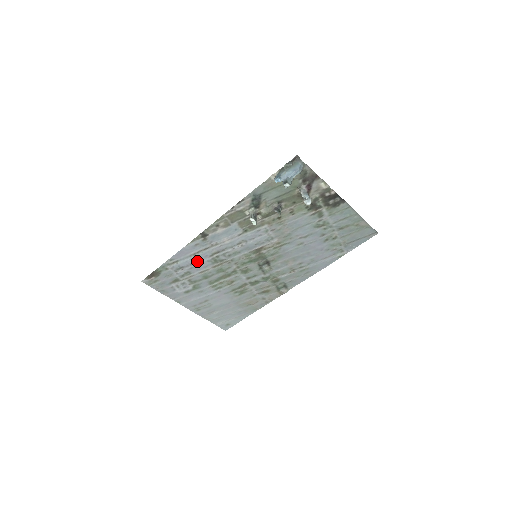
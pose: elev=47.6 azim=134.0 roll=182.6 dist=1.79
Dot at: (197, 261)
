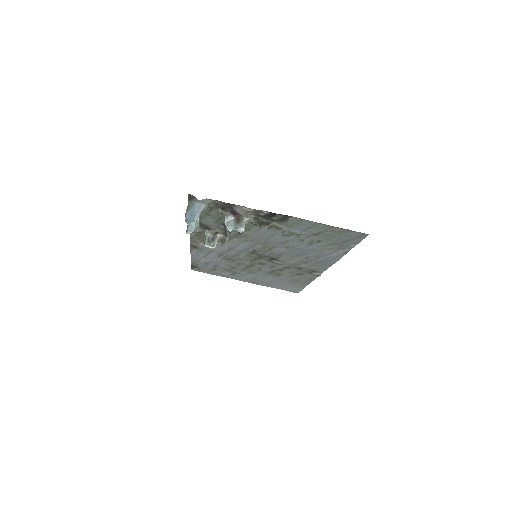
Dot at: (213, 260)
